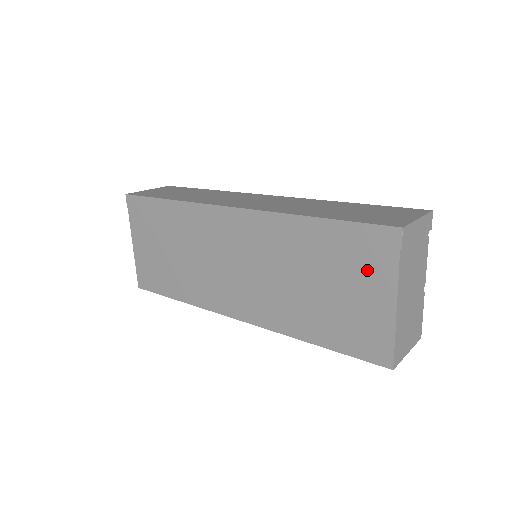
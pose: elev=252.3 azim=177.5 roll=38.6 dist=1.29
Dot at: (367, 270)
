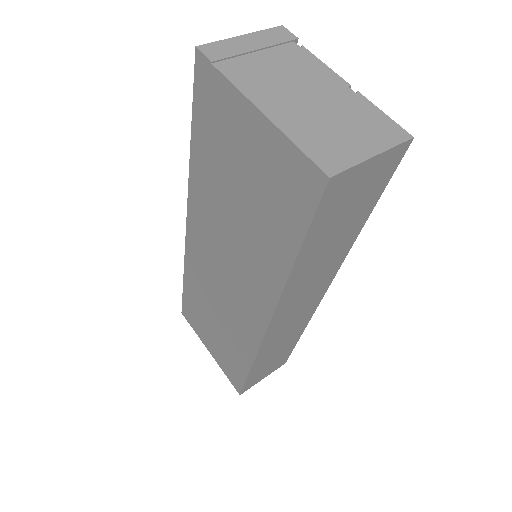
Dot at: (227, 122)
